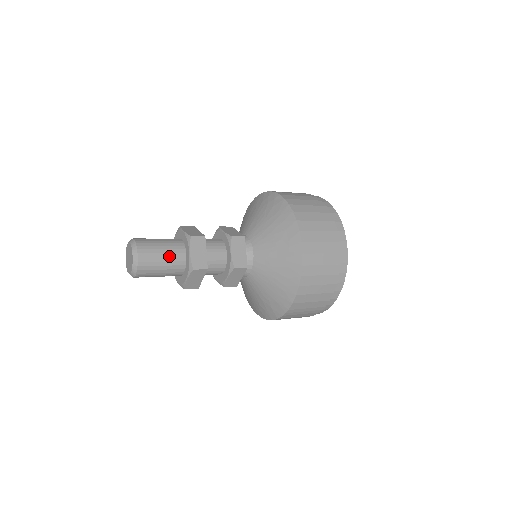
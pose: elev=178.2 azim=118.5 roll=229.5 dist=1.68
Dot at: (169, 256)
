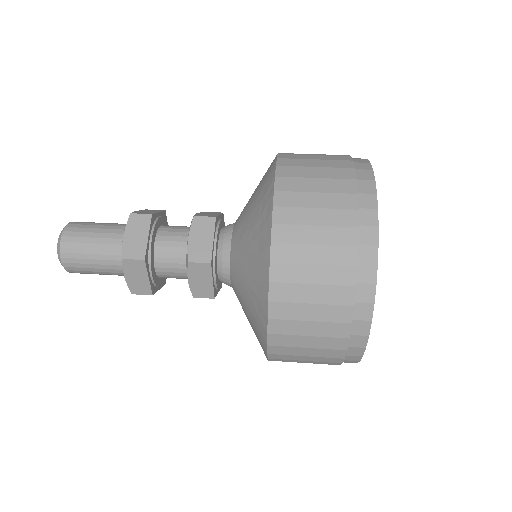
Dot at: (104, 268)
